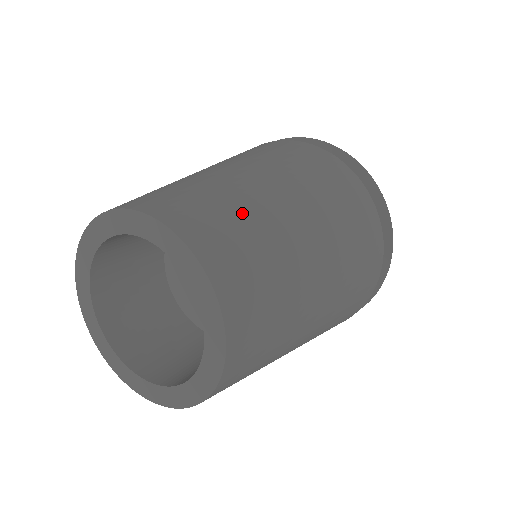
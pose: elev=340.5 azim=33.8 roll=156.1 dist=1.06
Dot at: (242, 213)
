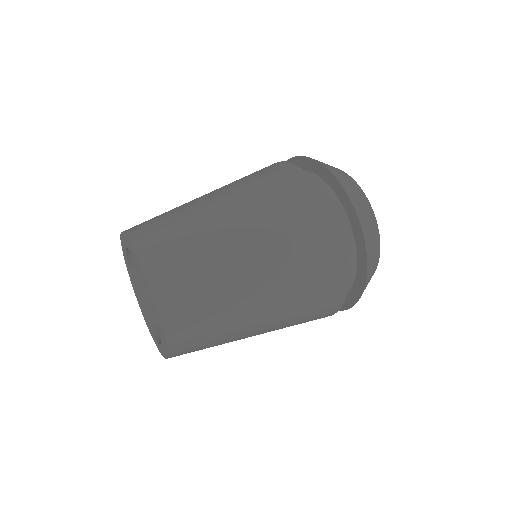
Dot at: (191, 237)
